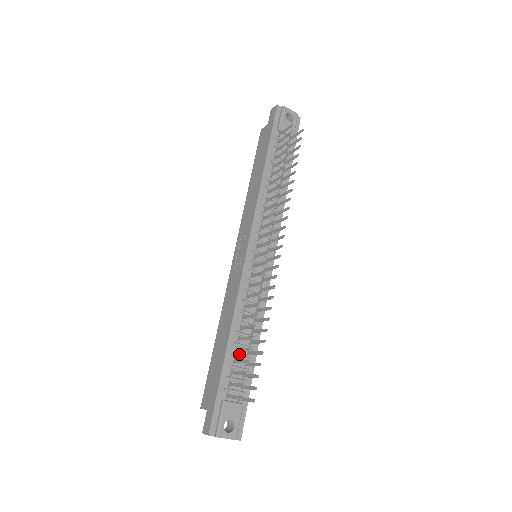
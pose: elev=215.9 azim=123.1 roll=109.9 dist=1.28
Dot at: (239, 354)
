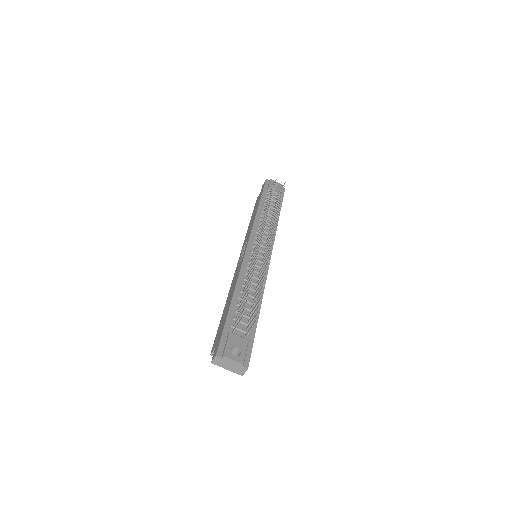
Dot at: occluded
